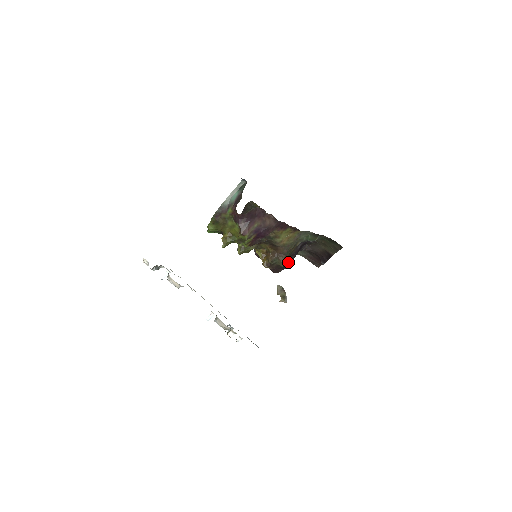
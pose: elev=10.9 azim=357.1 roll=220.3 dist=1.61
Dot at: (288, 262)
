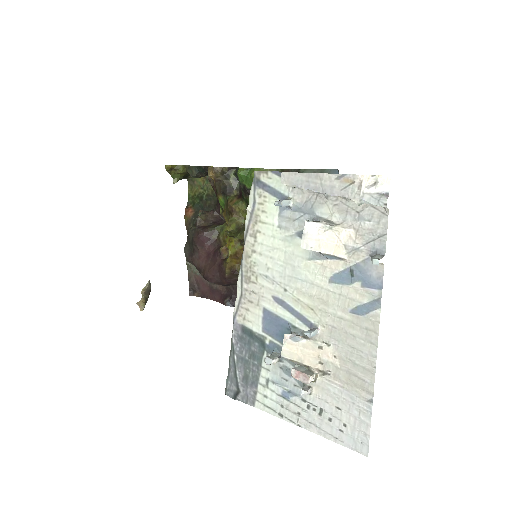
Dot at: occluded
